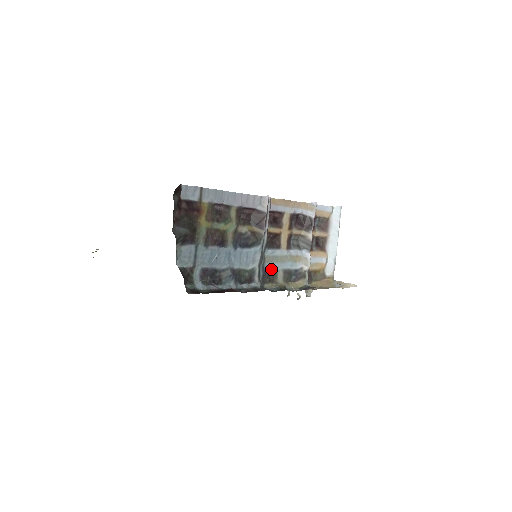
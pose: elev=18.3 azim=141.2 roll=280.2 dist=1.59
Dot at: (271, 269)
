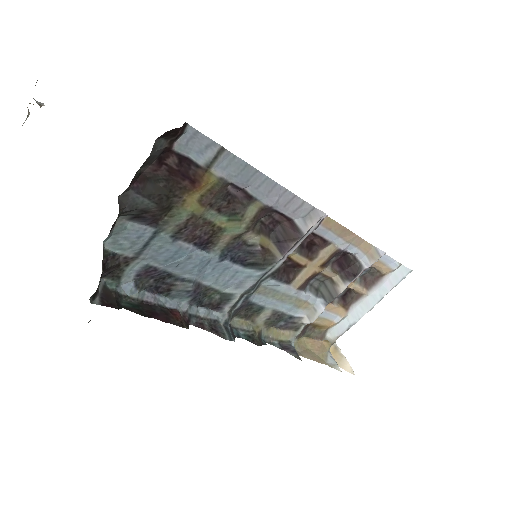
Dot at: (258, 303)
